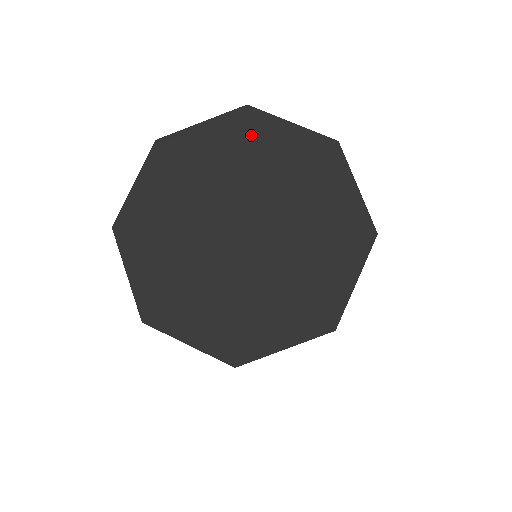
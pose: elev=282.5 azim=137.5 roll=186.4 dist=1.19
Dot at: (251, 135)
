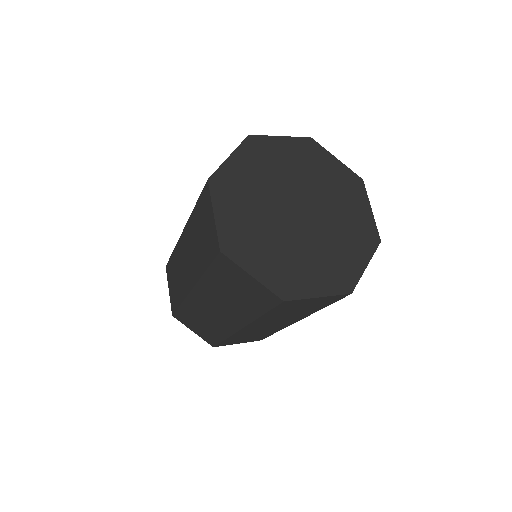
Dot at: (350, 190)
